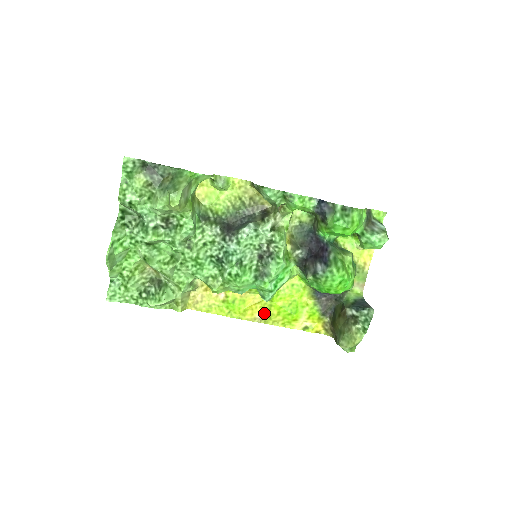
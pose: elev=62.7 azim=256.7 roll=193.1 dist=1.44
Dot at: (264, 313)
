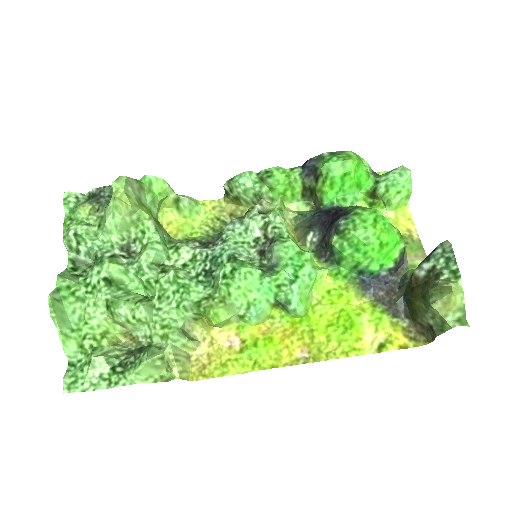
Dot at: (307, 346)
